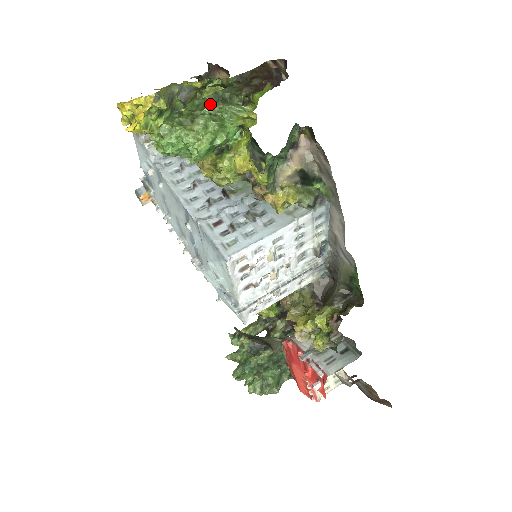
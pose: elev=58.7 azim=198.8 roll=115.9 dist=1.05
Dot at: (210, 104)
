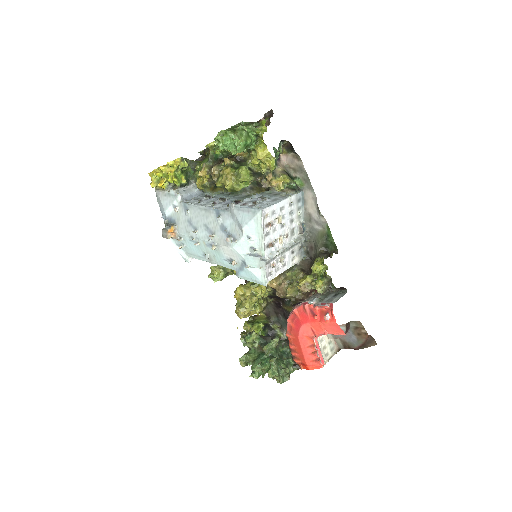
Dot at: (240, 126)
